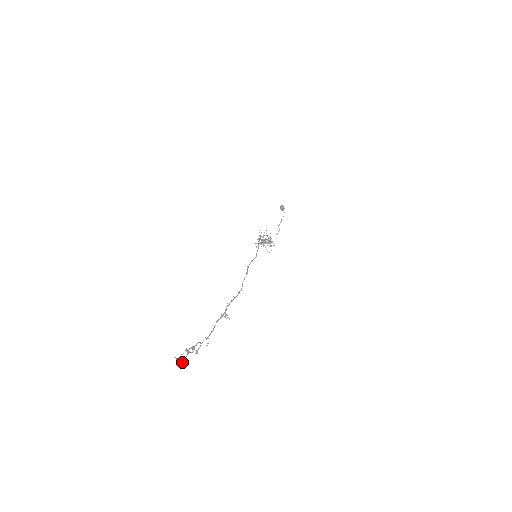
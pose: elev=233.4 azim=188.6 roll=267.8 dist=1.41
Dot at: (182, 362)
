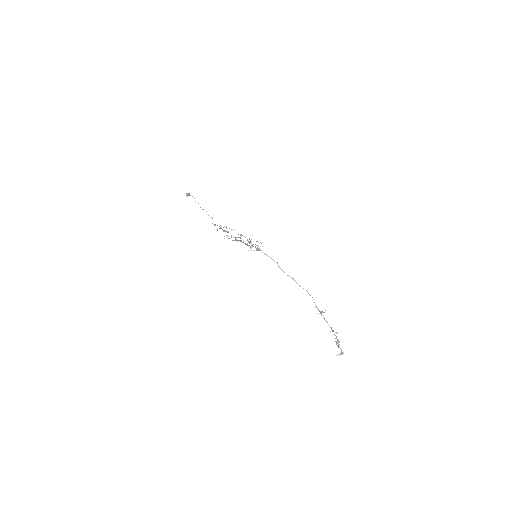
Dot at: (343, 353)
